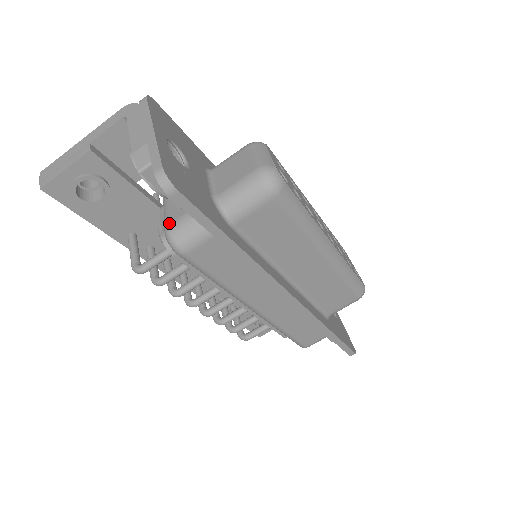
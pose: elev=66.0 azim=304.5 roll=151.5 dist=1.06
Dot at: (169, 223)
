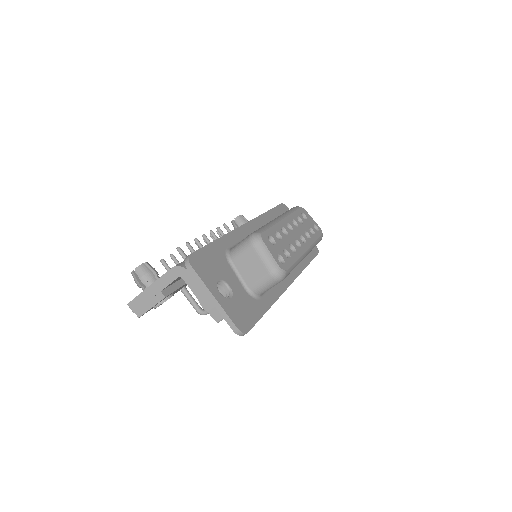
Dot at: occluded
